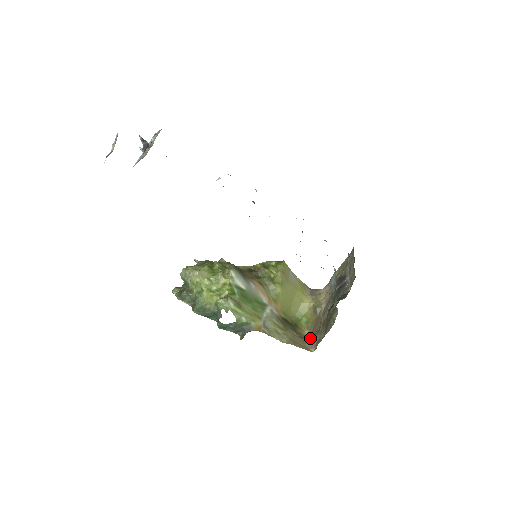
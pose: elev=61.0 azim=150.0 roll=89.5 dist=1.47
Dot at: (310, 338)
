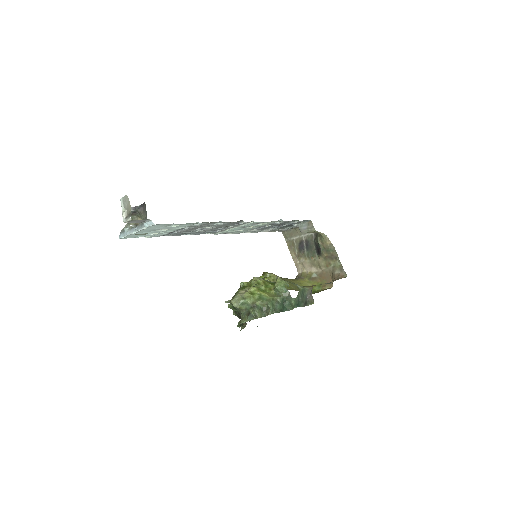
Dot at: (335, 278)
